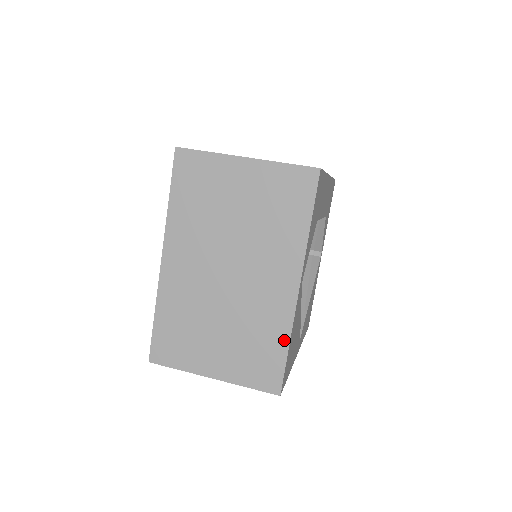
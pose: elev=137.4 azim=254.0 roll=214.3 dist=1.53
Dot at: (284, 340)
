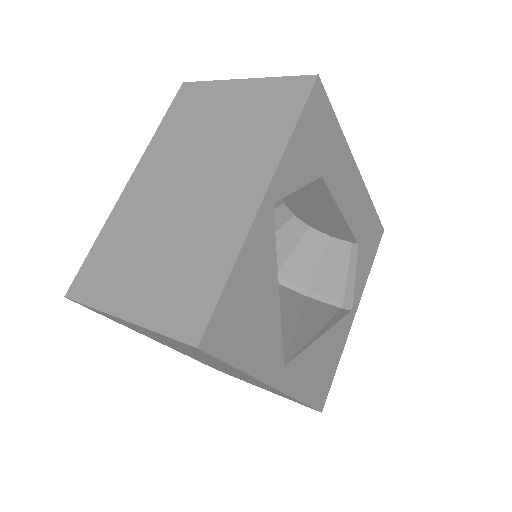
Dot at: (226, 265)
